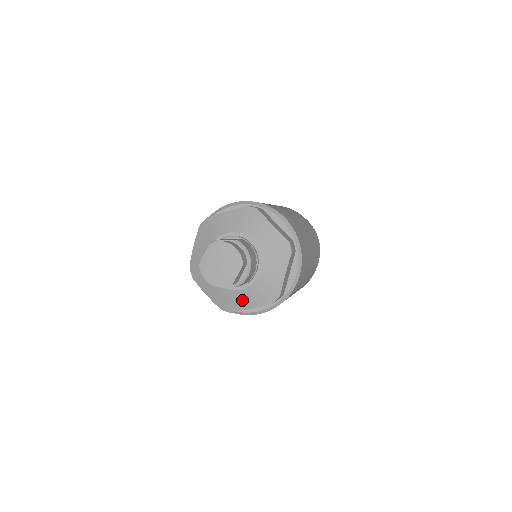
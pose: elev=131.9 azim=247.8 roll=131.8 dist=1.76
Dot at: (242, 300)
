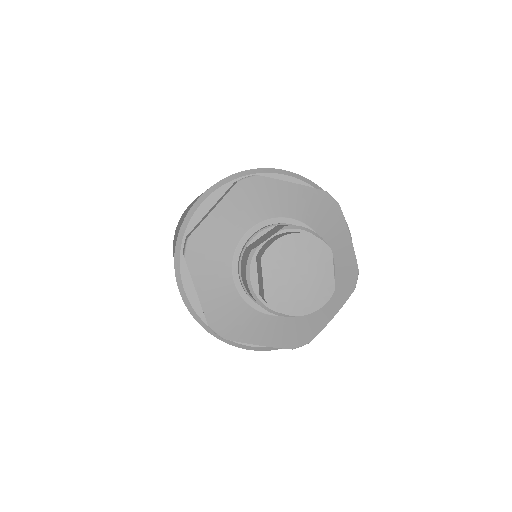
Dot at: (321, 312)
